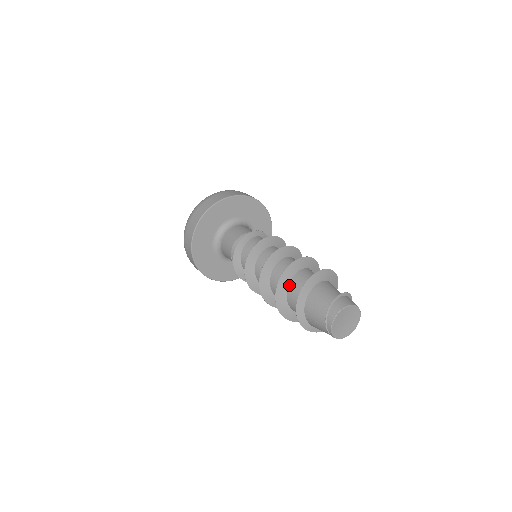
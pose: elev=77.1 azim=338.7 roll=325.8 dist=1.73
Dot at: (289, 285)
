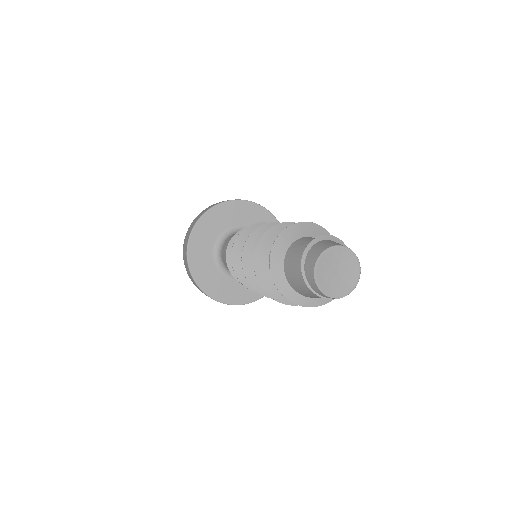
Dot at: occluded
